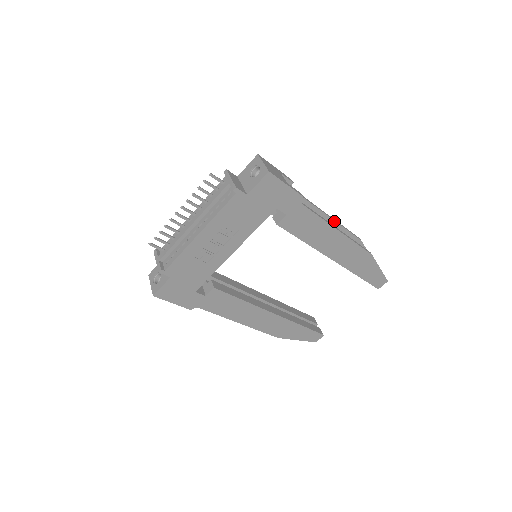
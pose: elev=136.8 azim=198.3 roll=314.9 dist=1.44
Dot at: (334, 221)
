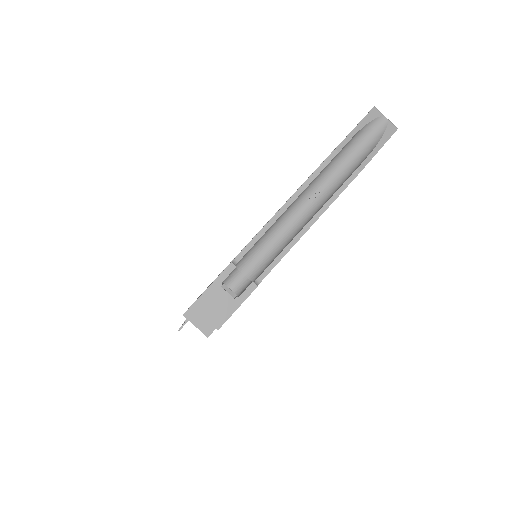
Dot at: (296, 198)
